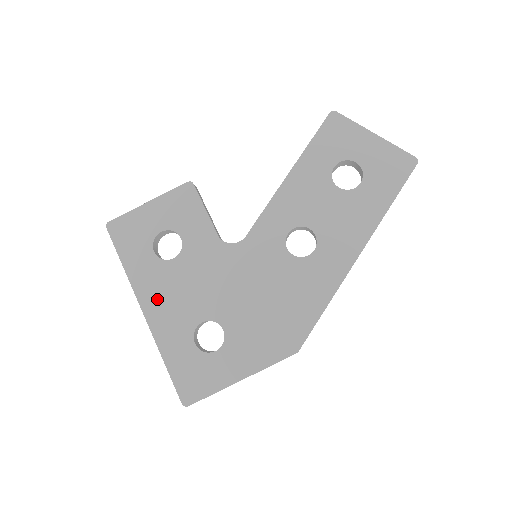
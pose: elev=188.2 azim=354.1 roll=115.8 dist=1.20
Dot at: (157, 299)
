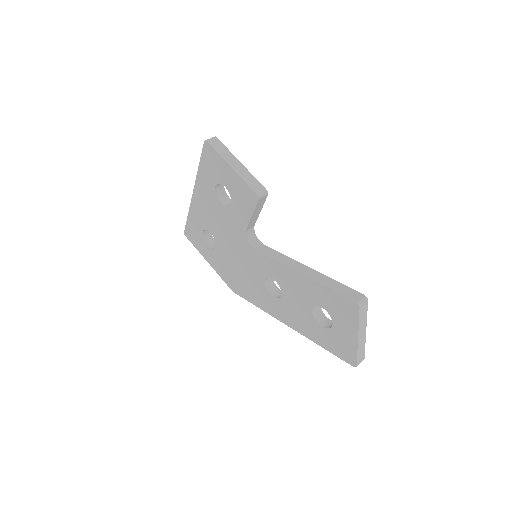
Dot at: (202, 200)
